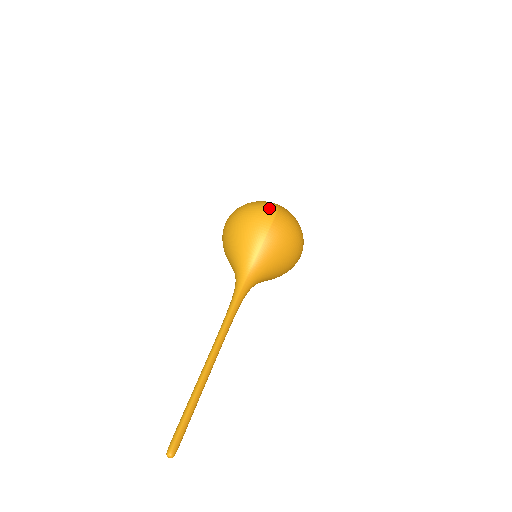
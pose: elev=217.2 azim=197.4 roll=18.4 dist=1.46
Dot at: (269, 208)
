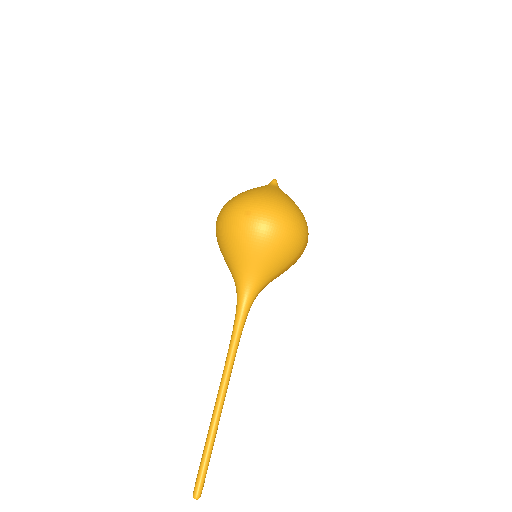
Dot at: (305, 230)
